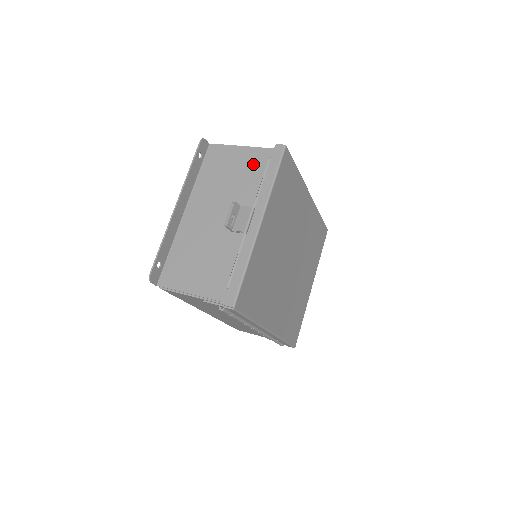
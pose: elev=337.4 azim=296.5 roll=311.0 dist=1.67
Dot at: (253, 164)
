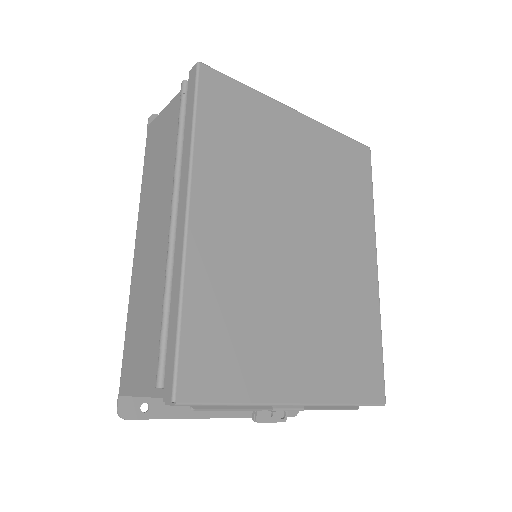
Dot at: occluded
